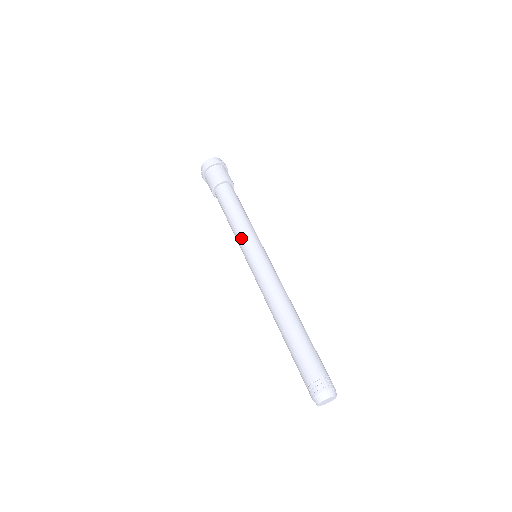
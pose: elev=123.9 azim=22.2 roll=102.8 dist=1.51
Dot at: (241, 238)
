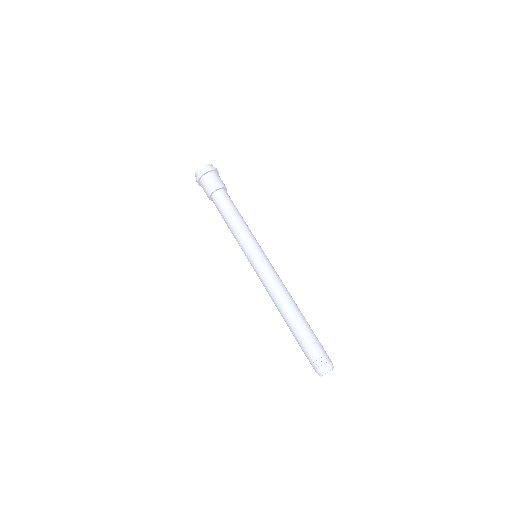
Dot at: (241, 243)
